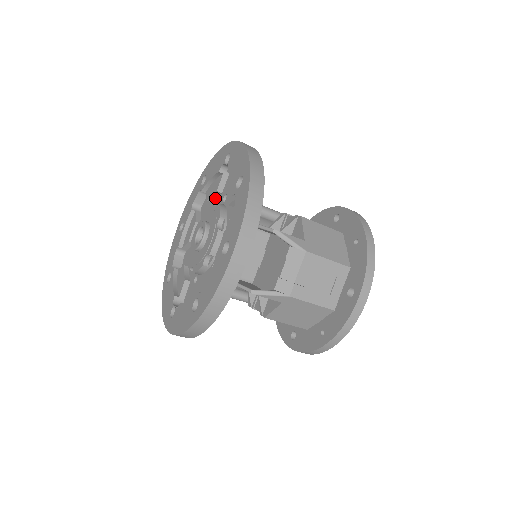
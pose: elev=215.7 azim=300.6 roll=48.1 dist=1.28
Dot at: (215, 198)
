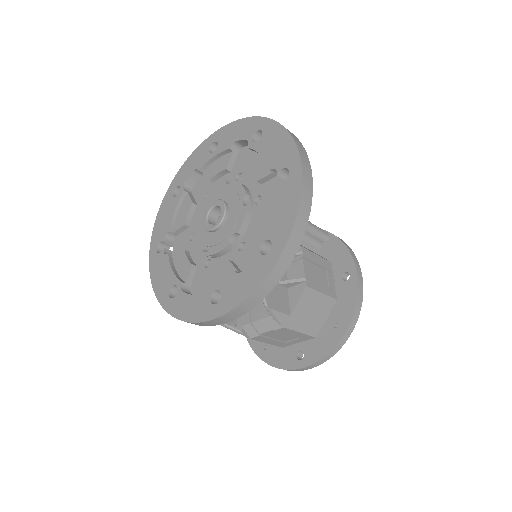
Dot at: occluded
